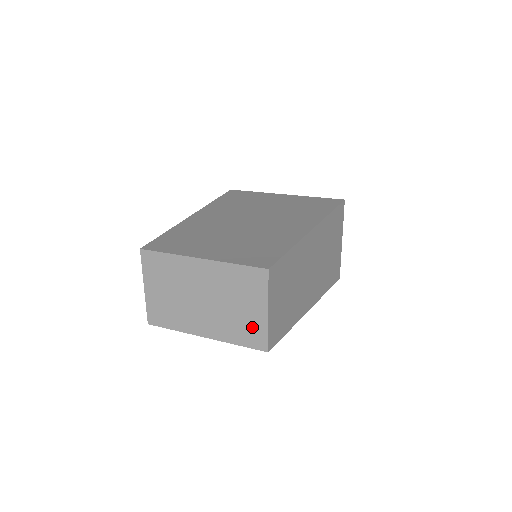
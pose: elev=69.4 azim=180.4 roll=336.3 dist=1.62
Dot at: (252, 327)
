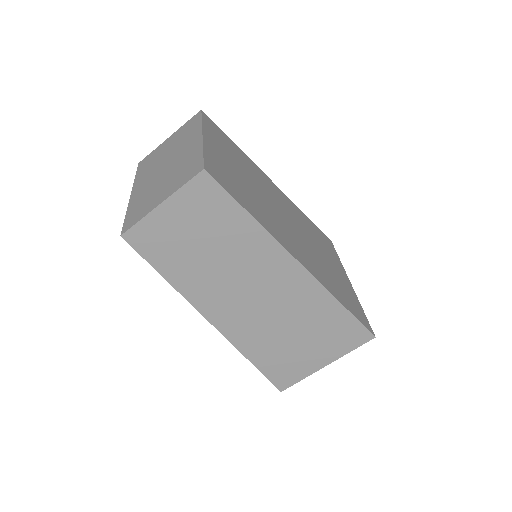
Dot at: (144, 207)
